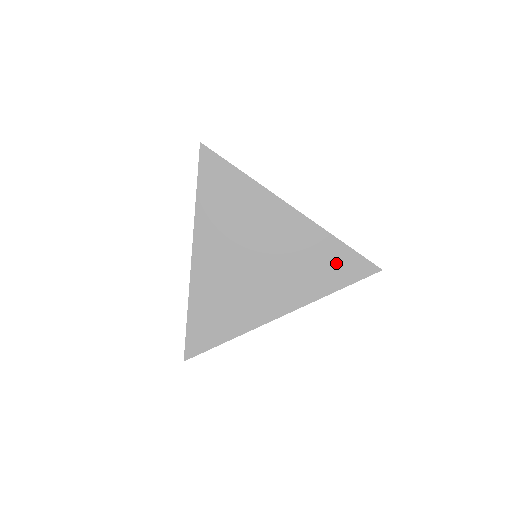
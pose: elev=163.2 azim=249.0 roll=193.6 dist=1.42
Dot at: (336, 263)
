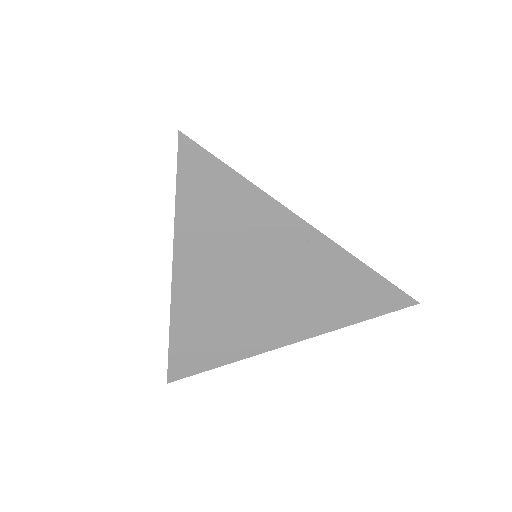
Dot at: (362, 294)
